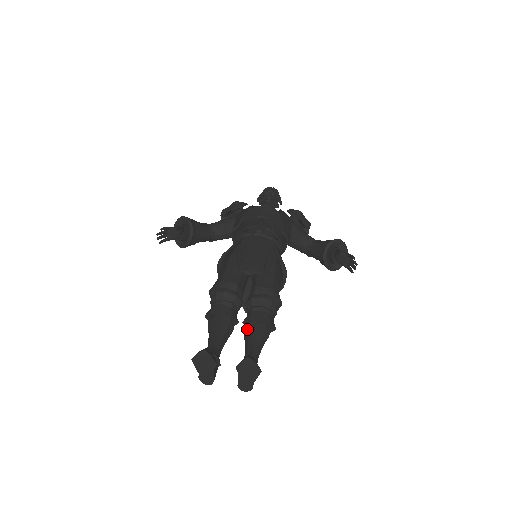
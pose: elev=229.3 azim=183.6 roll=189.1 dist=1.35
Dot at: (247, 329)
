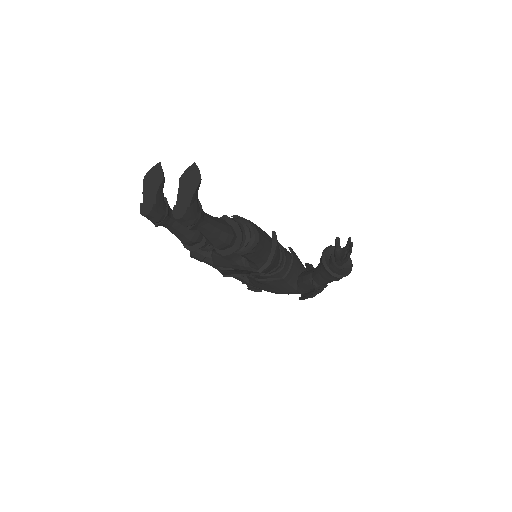
Dot at: occluded
